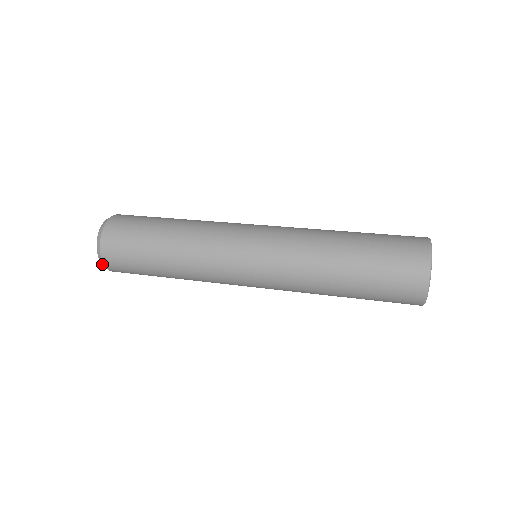
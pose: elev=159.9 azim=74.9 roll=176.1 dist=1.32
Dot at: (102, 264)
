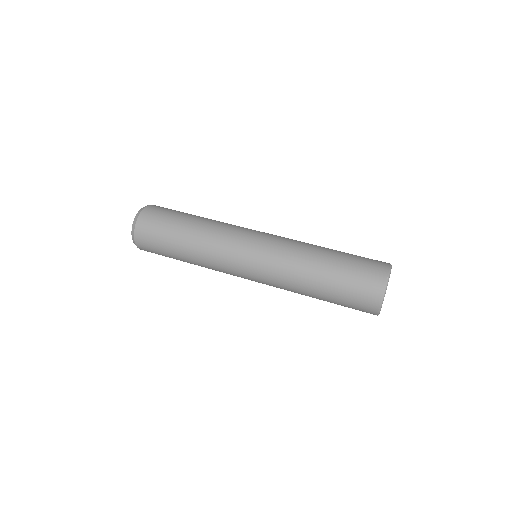
Dot at: occluded
